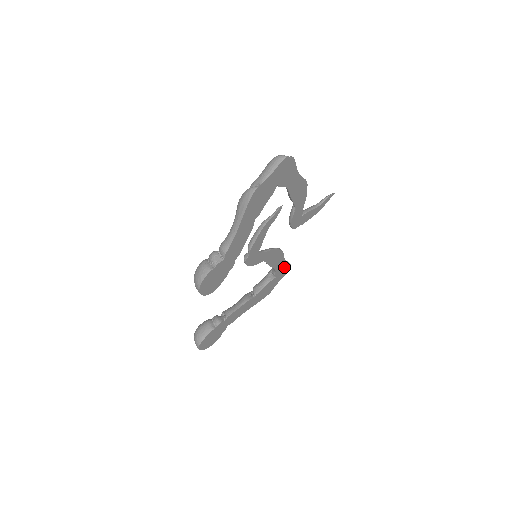
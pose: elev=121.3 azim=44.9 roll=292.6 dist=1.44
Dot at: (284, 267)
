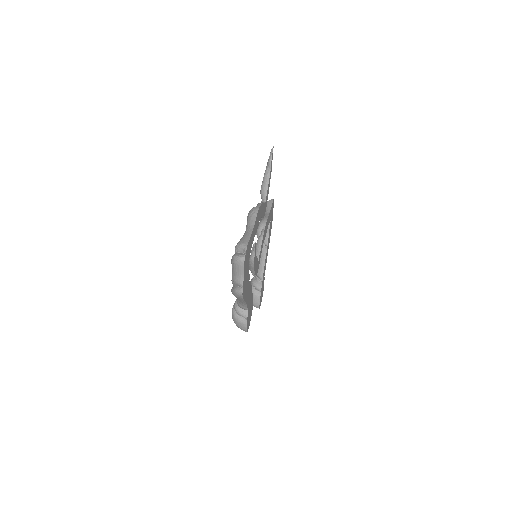
Dot at: (271, 209)
